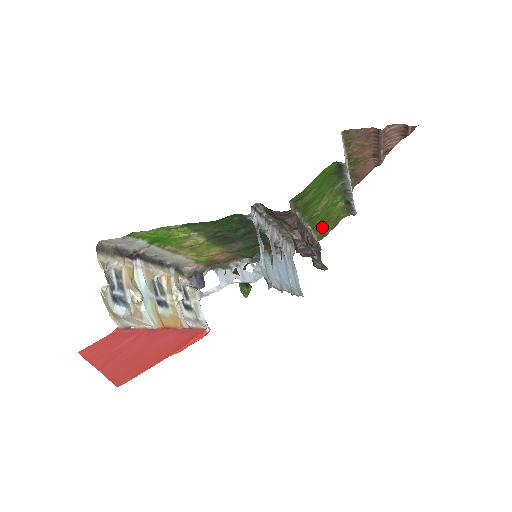
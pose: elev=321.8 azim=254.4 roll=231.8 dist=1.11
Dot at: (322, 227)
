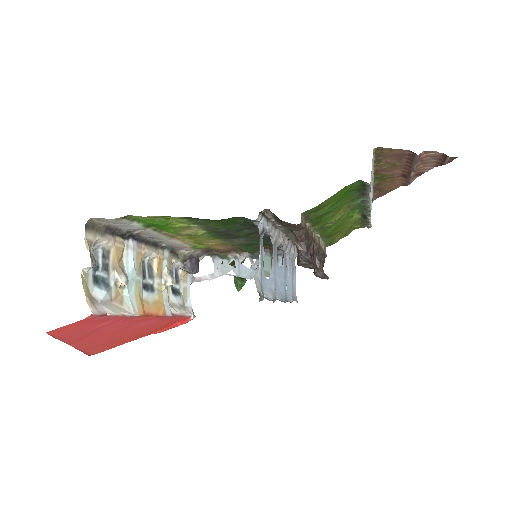
Dot at: (332, 236)
